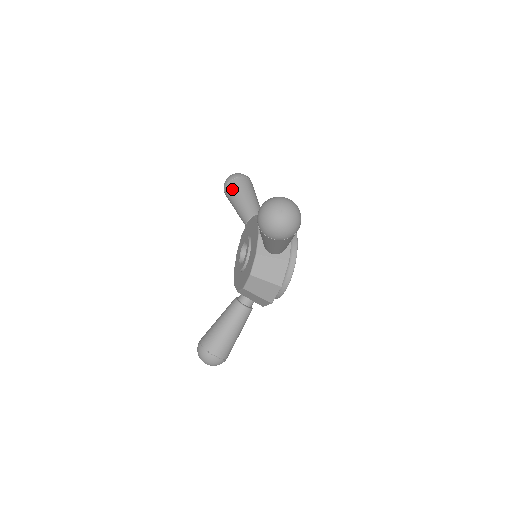
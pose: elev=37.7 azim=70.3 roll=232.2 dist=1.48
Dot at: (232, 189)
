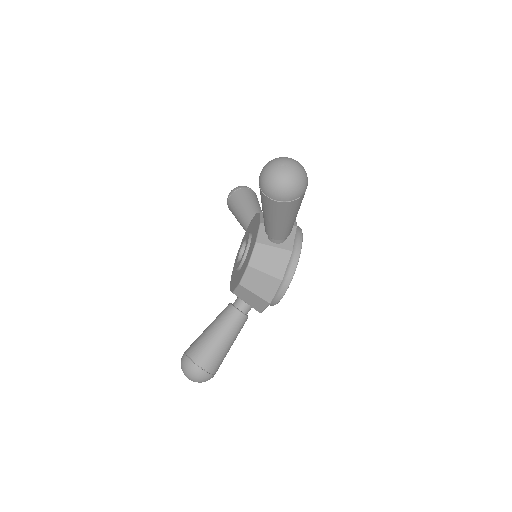
Dot at: (236, 198)
